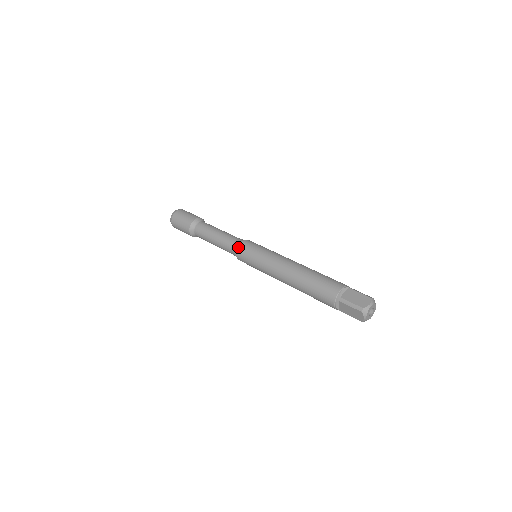
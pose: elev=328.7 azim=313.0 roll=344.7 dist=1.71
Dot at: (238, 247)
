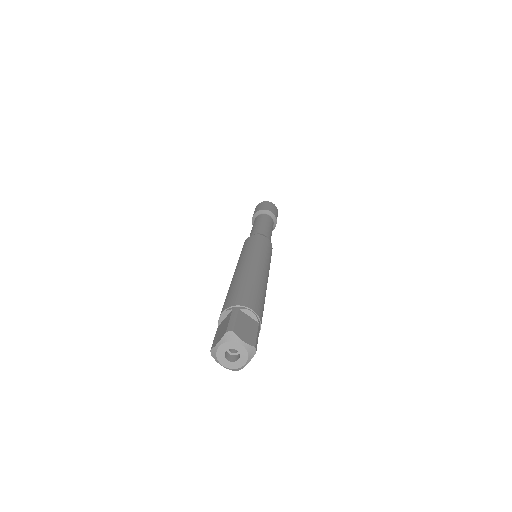
Dot at: (259, 234)
